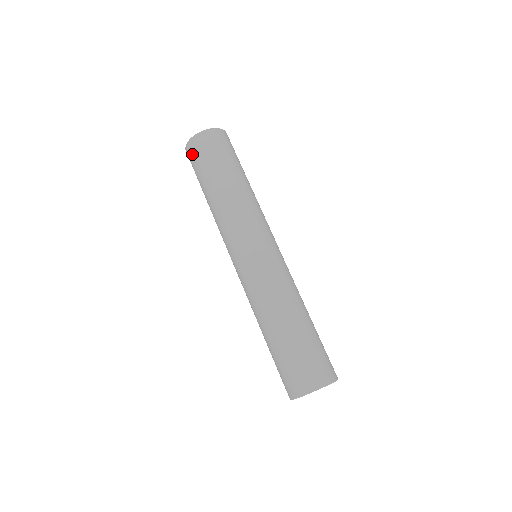
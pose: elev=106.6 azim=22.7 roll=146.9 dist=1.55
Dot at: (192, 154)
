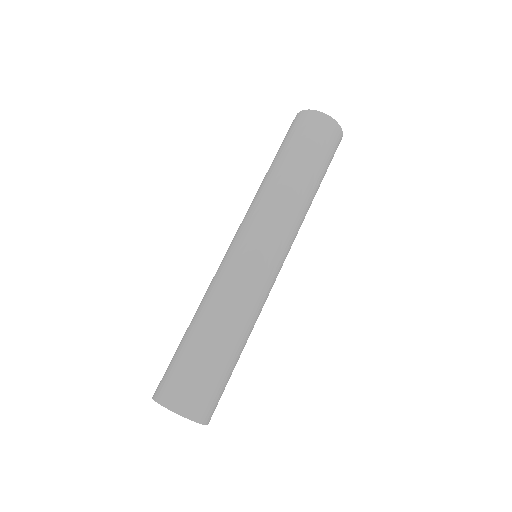
Dot at: (289, 128)
